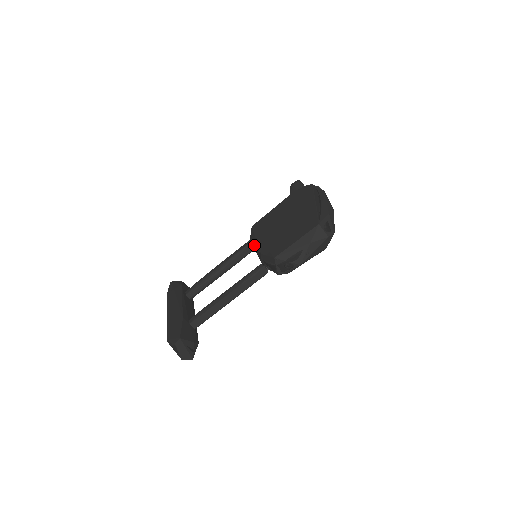
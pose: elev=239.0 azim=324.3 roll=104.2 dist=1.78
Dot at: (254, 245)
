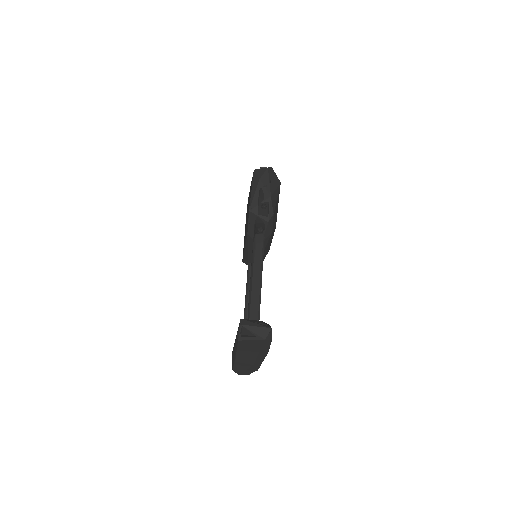
Dot at: (247, 252)
